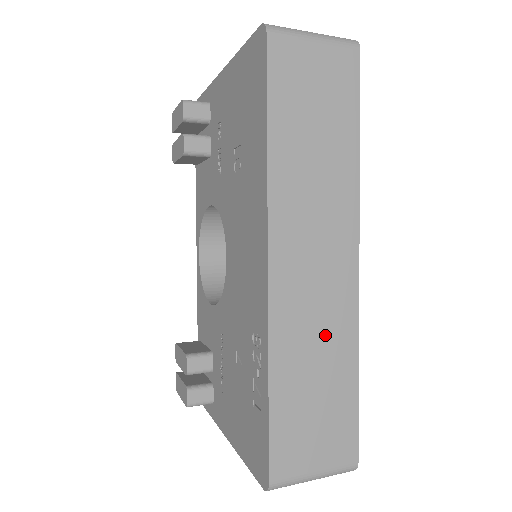
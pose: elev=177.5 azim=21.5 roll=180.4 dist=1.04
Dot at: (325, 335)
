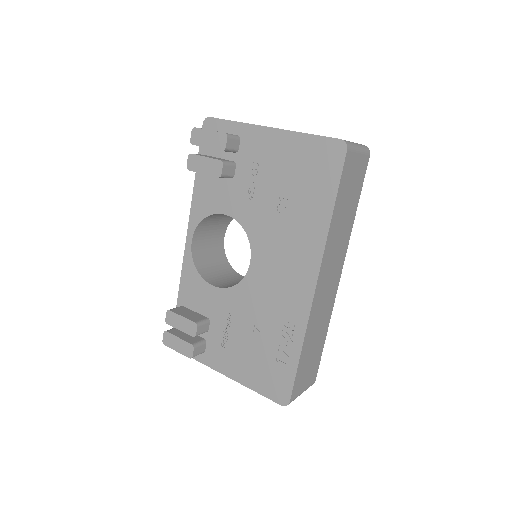
Dot at: (322, 319)
